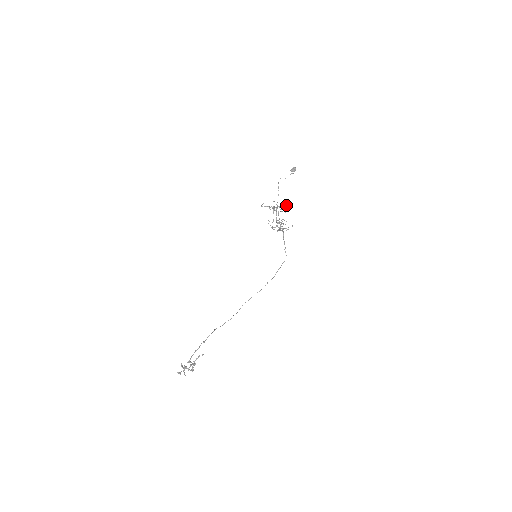
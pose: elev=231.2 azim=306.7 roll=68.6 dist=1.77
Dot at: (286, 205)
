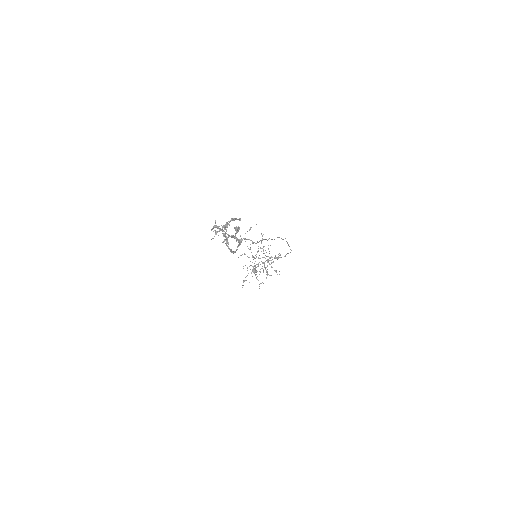
Dot at: occluded
